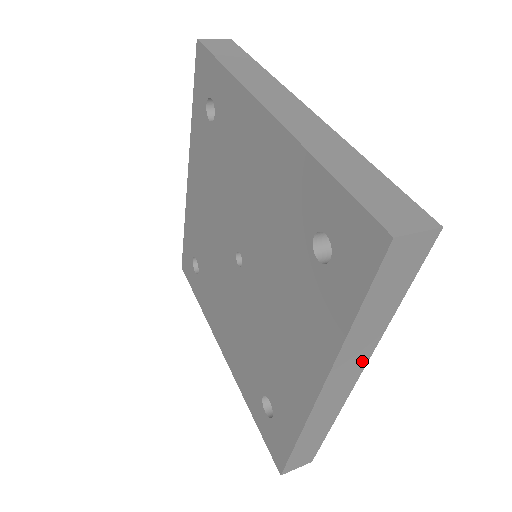
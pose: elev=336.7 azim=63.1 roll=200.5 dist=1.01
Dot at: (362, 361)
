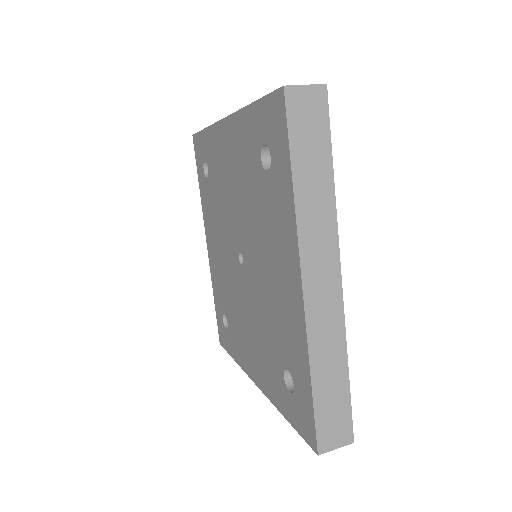
Dot at: occluded
